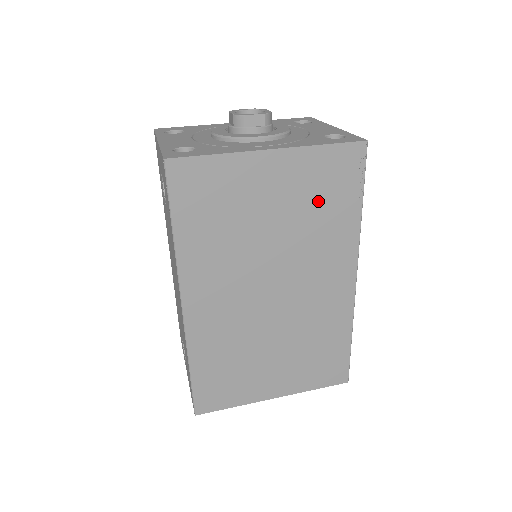
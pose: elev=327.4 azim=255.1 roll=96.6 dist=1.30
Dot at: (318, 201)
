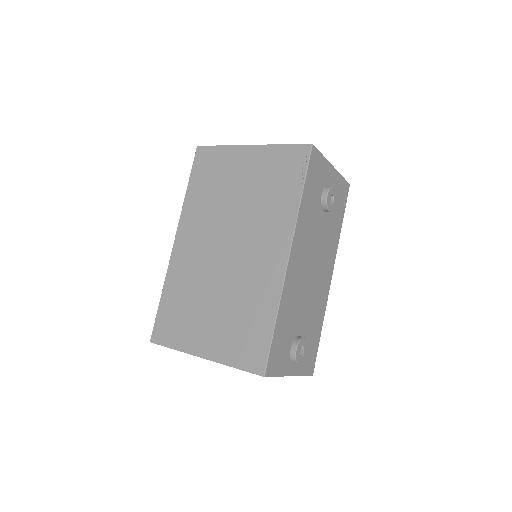
Dot at: (271, 183)
